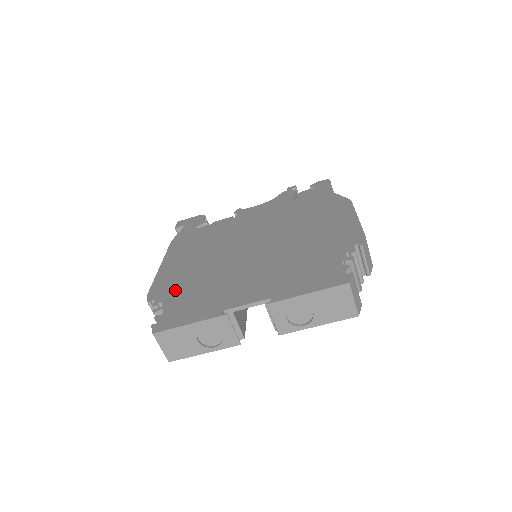
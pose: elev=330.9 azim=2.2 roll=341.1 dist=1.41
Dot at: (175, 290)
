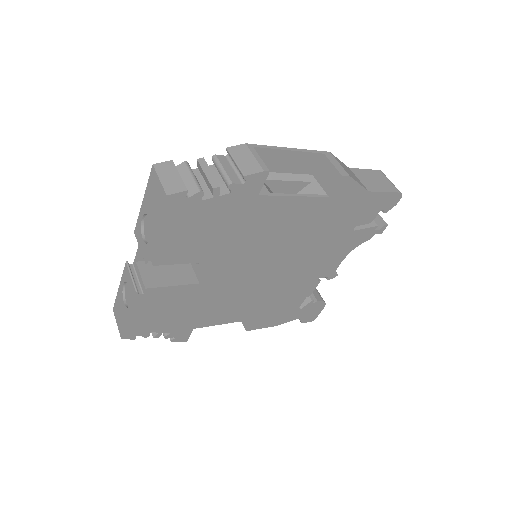
Dot at: occluded
